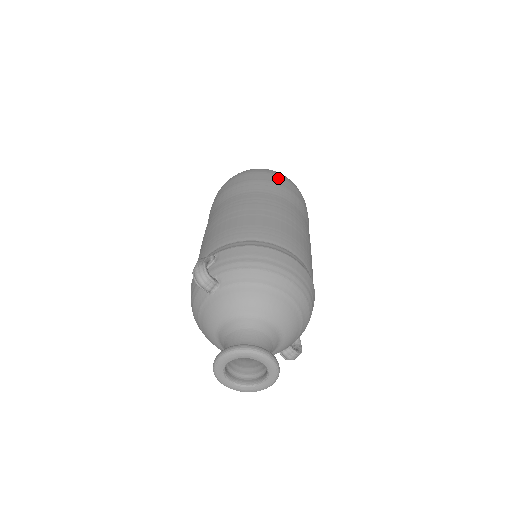
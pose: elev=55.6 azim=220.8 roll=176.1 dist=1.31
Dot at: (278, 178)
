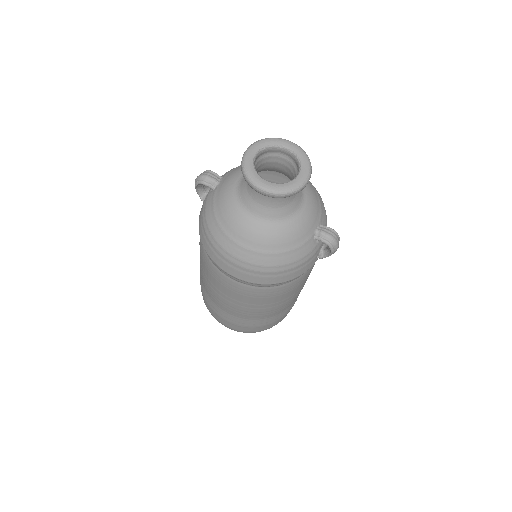
Dot at: occluded
